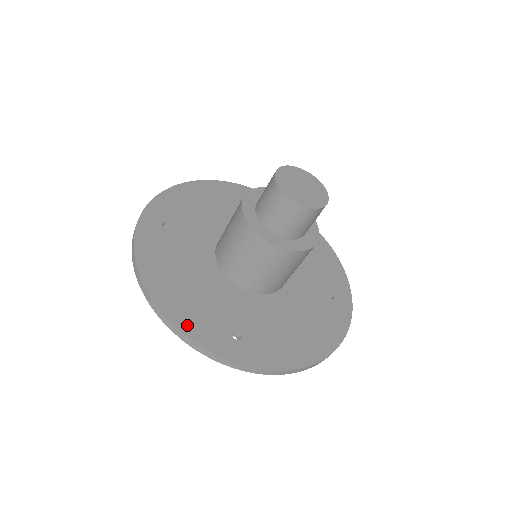
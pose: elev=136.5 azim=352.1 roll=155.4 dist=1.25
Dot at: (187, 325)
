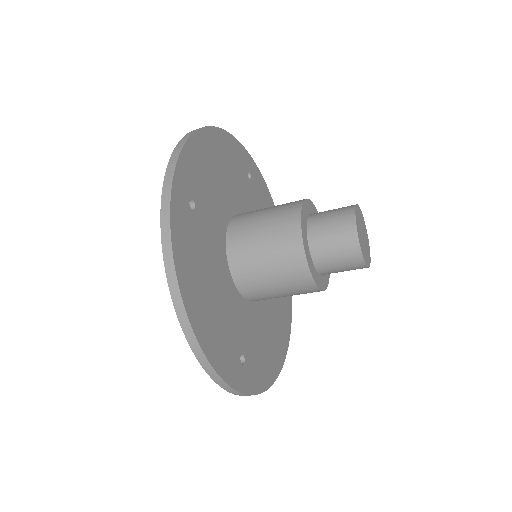
Dot at: (216, 356)
